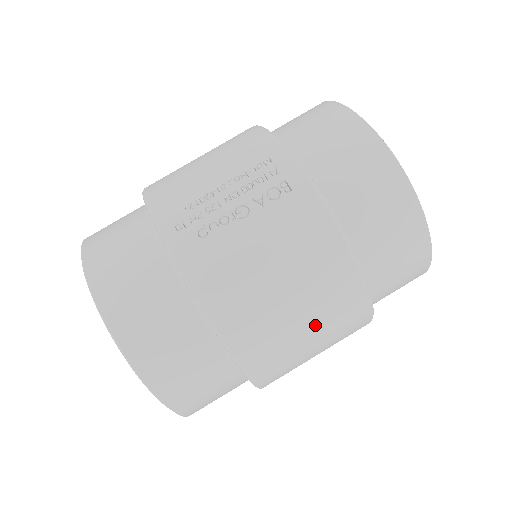
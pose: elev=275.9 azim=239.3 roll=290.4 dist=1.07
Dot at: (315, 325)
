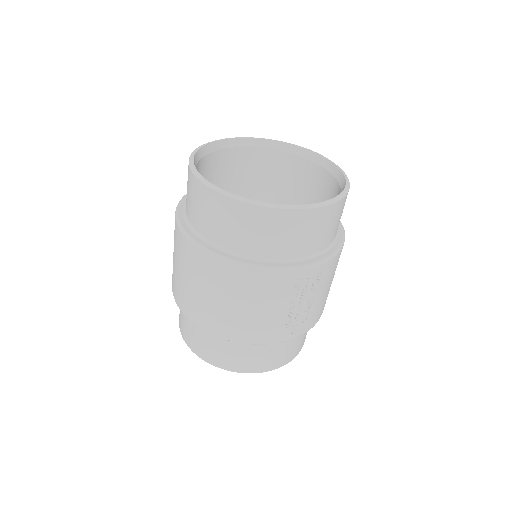
Dot at: occluded
